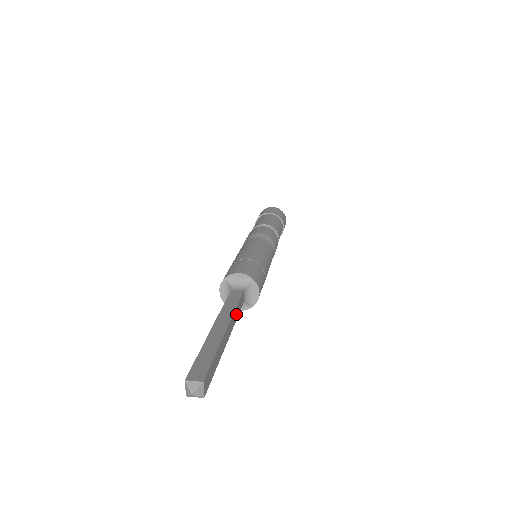
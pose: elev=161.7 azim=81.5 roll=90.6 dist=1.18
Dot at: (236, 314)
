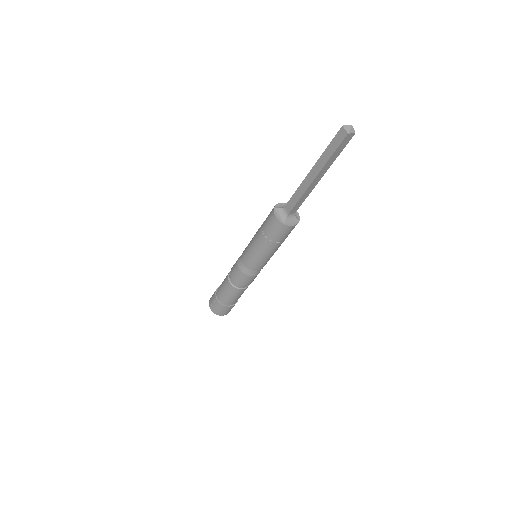
Dot at: occluded
